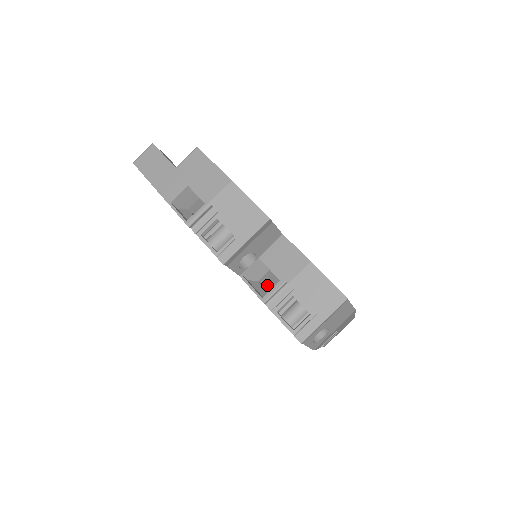
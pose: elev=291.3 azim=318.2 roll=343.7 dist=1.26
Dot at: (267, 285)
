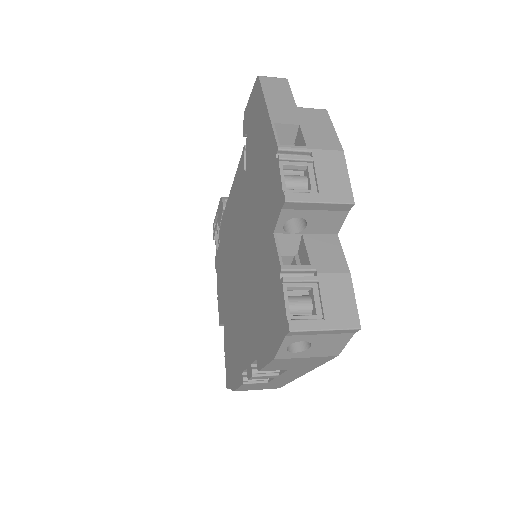
Dot at: occluded
